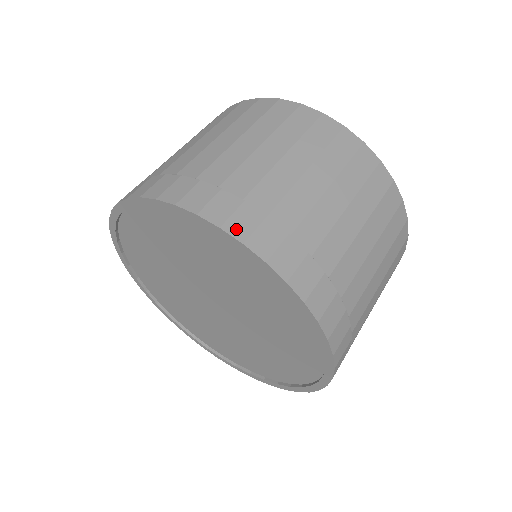
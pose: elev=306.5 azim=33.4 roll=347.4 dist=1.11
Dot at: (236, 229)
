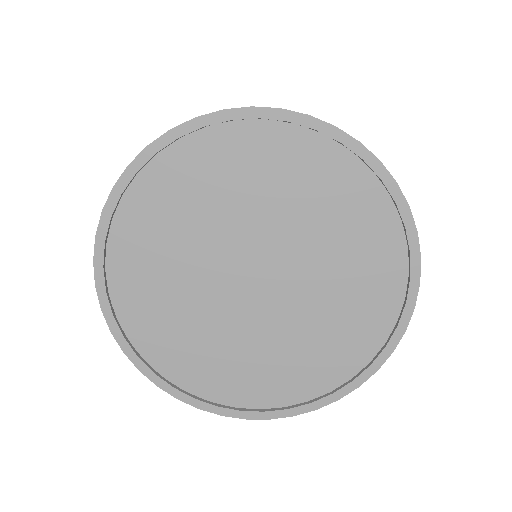
Dot at: (411, 217)
